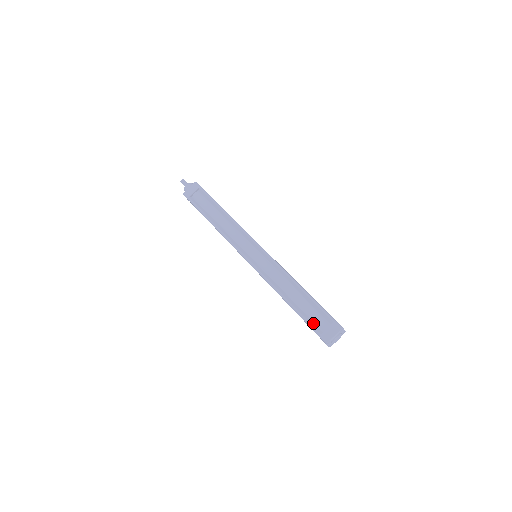
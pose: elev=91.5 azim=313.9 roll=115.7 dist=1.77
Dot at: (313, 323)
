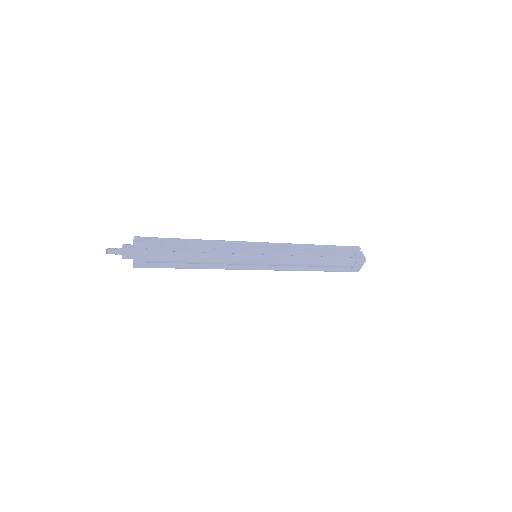
Dot at: (341, 269)
